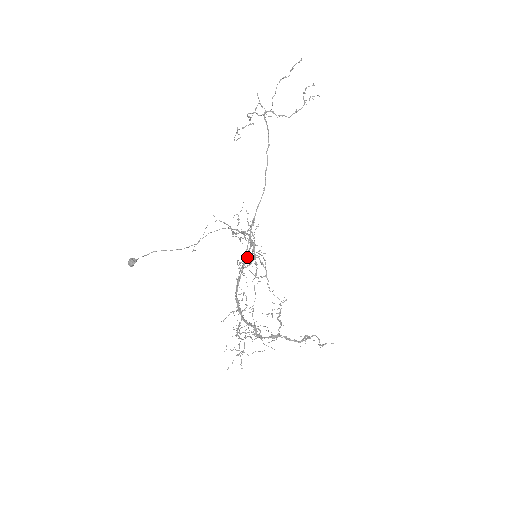
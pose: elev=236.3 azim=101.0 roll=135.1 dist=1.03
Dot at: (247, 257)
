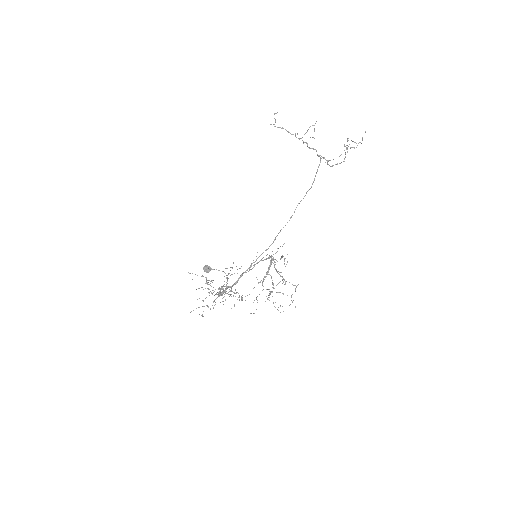
Dot at: (257, 263)
